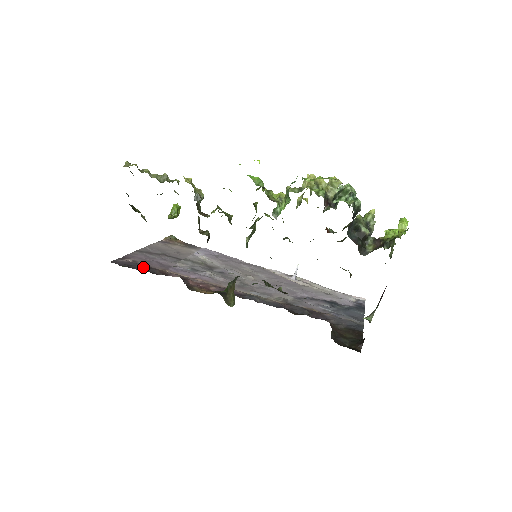
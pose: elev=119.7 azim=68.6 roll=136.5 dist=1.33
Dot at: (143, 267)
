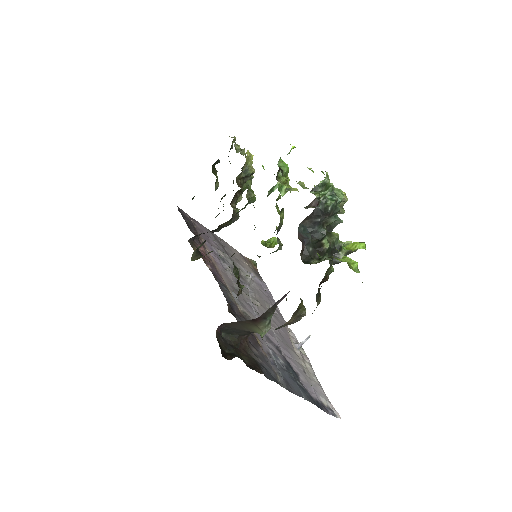
Dot at: (191, 224)
